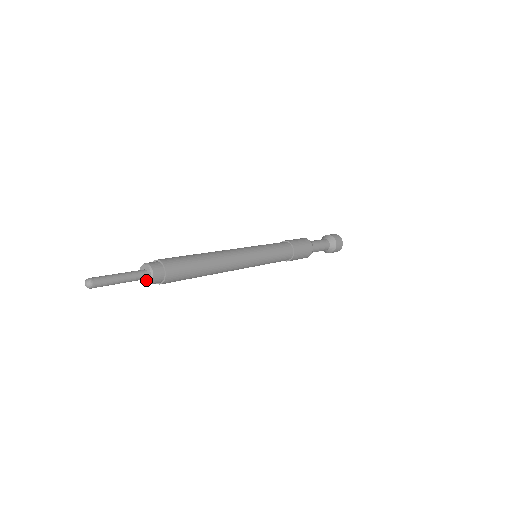
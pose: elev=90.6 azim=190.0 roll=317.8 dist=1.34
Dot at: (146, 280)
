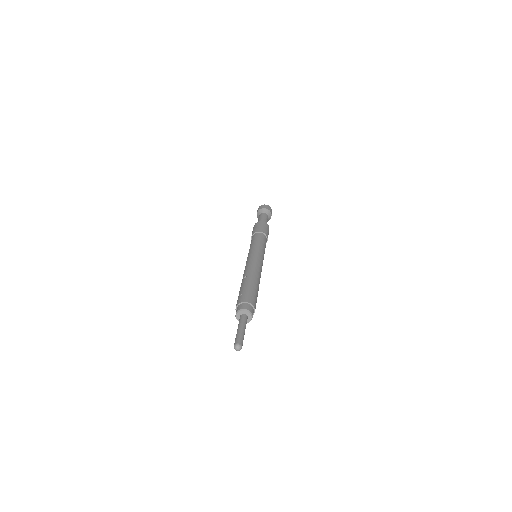
Dot at: (247, 320)
